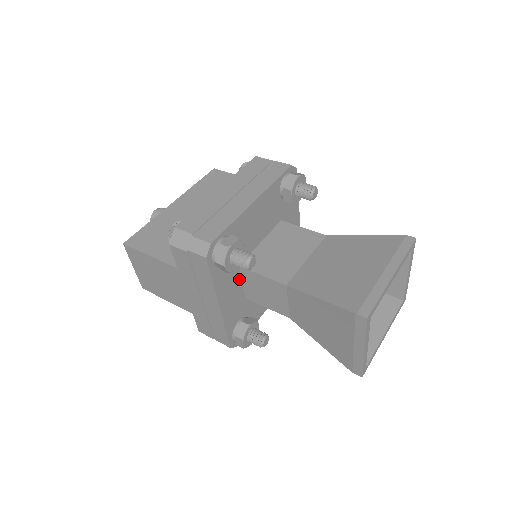
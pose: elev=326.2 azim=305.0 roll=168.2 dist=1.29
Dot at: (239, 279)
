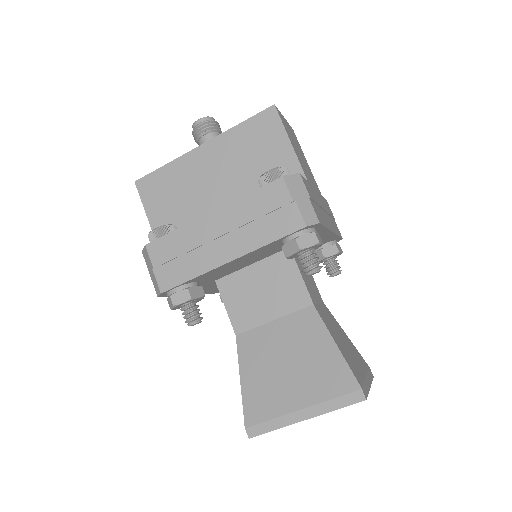
Dot at: occluded
